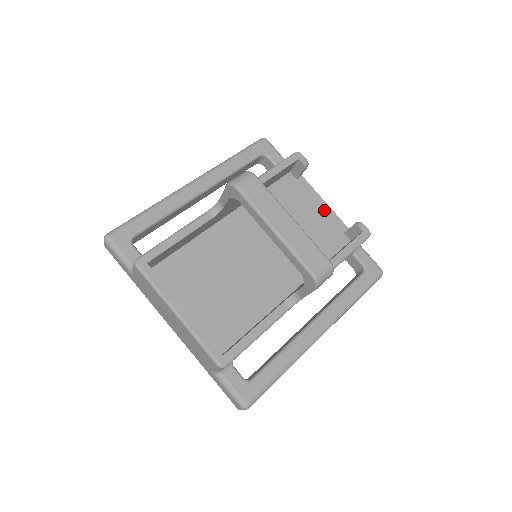
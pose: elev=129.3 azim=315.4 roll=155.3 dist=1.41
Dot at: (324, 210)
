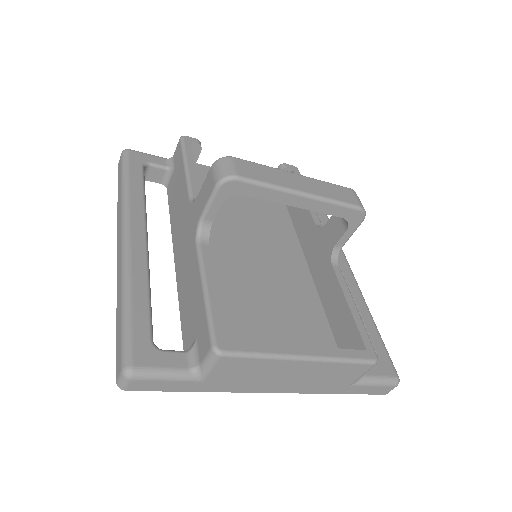
Dot at: occluded
